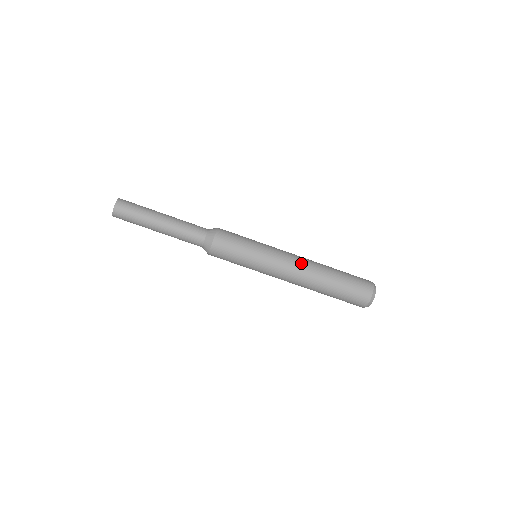
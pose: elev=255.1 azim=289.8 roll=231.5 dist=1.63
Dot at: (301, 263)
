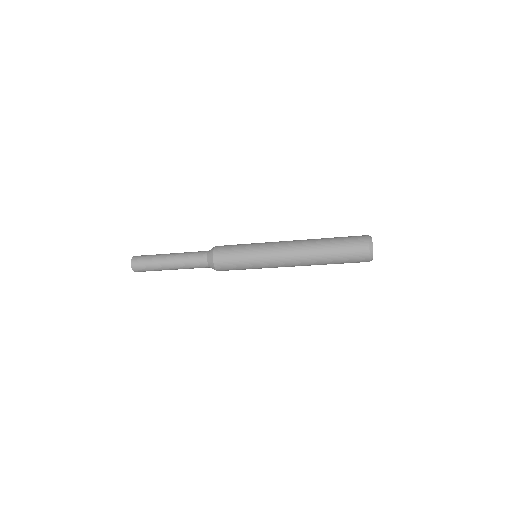
Dot at: occluded
